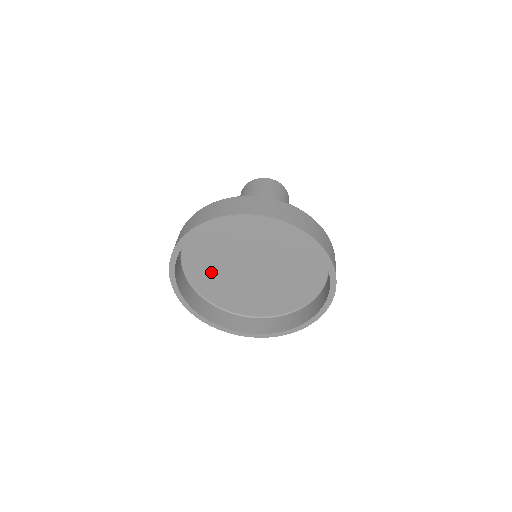
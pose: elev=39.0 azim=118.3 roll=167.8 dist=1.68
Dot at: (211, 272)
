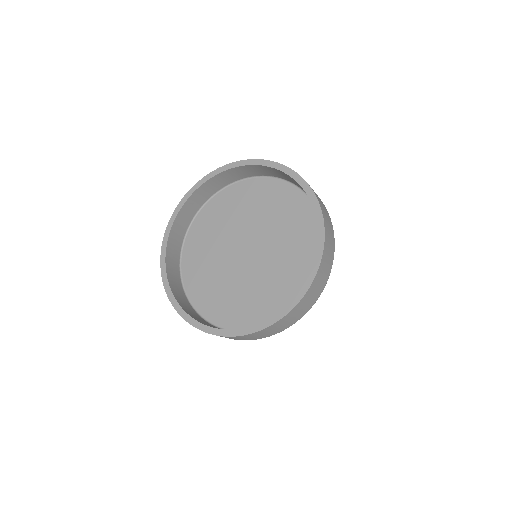
Dot at: (205, 259)
